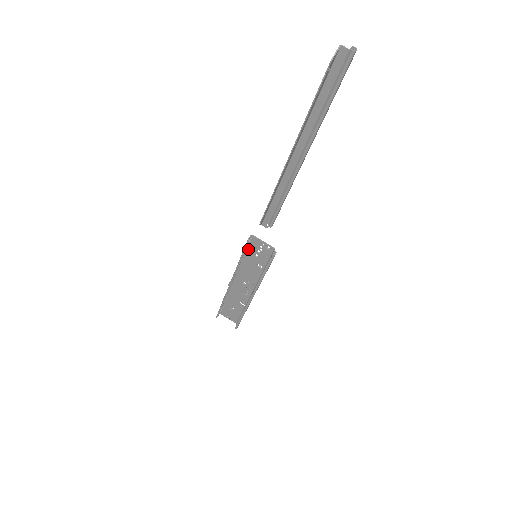
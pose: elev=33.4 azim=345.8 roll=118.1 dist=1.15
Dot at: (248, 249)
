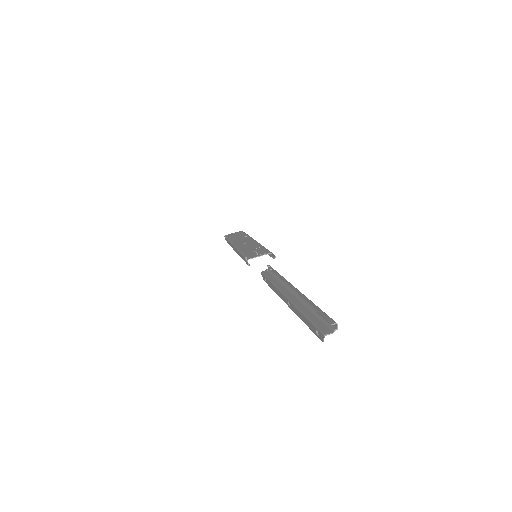
Dot at: (246, 255)
